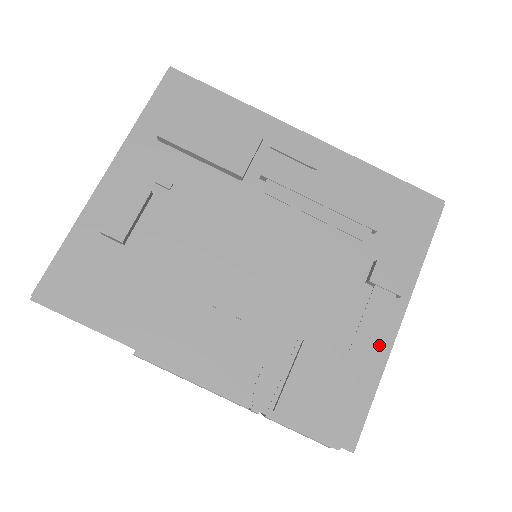
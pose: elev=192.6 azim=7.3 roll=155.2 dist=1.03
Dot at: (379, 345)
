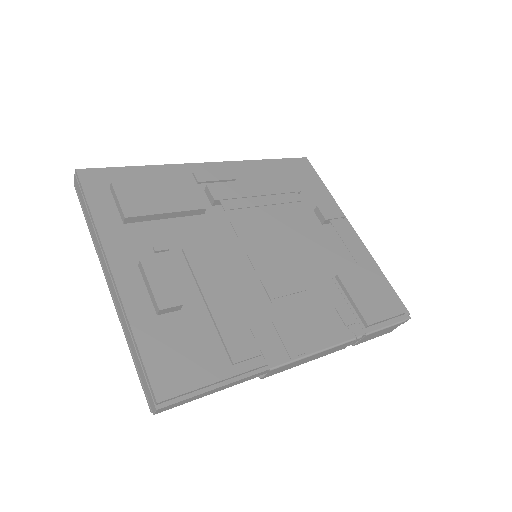
Dot at: occluded
